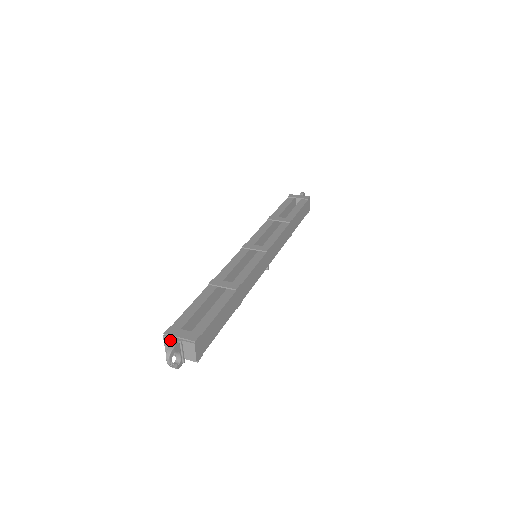
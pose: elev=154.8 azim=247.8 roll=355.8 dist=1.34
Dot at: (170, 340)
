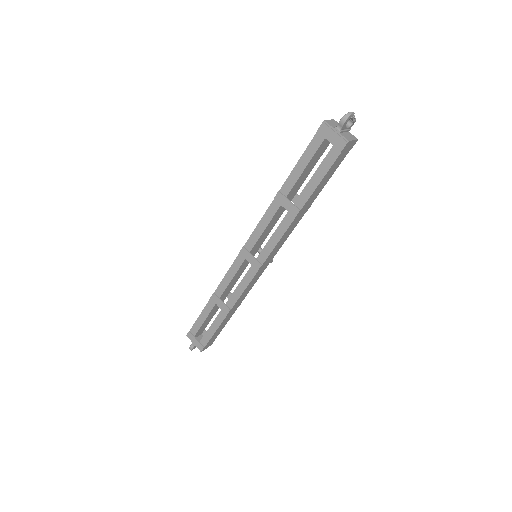
Dot at: (191, 338)
